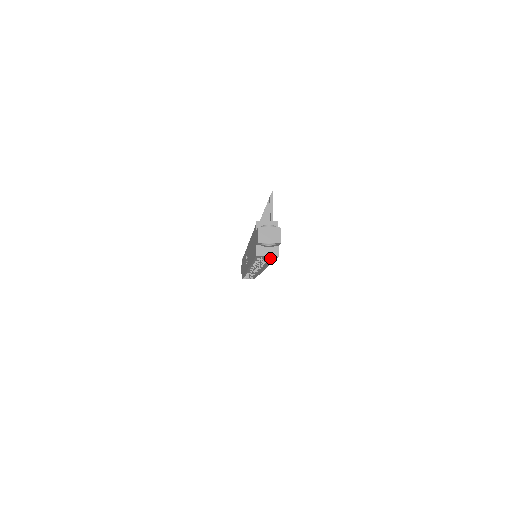
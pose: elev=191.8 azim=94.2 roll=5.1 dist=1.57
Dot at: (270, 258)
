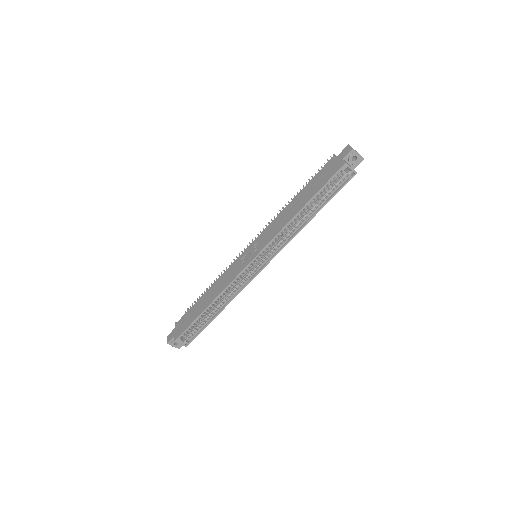
Dot at: (331, 193)
